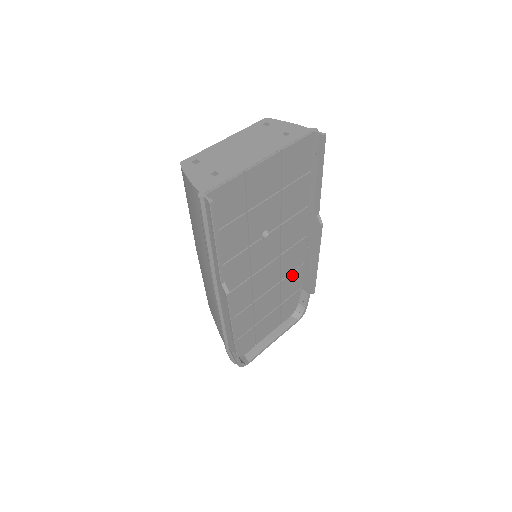
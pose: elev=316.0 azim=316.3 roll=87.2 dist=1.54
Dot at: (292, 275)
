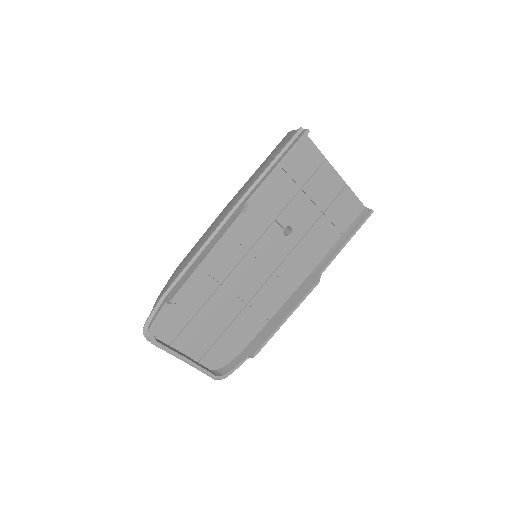
Dot at: (255, 316)
